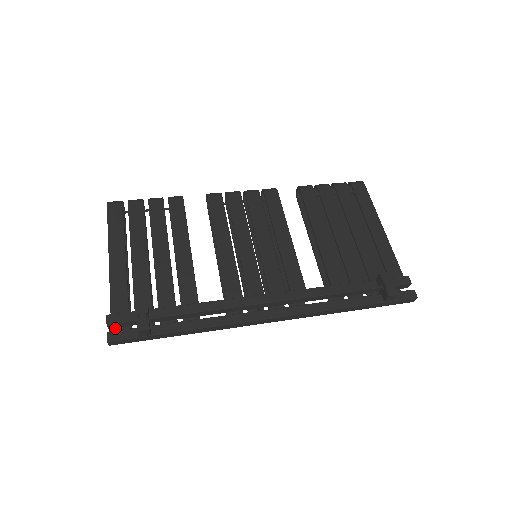
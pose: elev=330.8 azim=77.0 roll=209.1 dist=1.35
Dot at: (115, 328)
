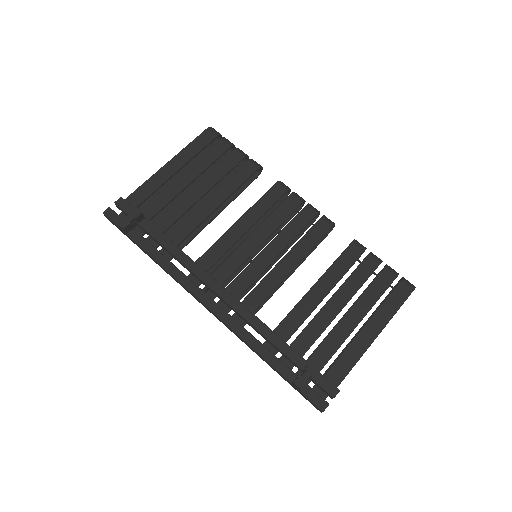
Dot at: occluded
